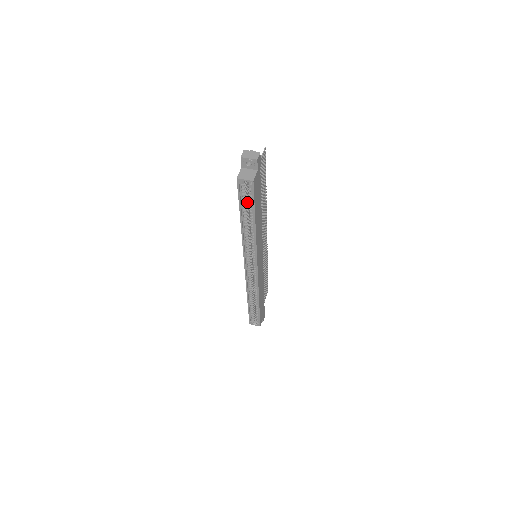
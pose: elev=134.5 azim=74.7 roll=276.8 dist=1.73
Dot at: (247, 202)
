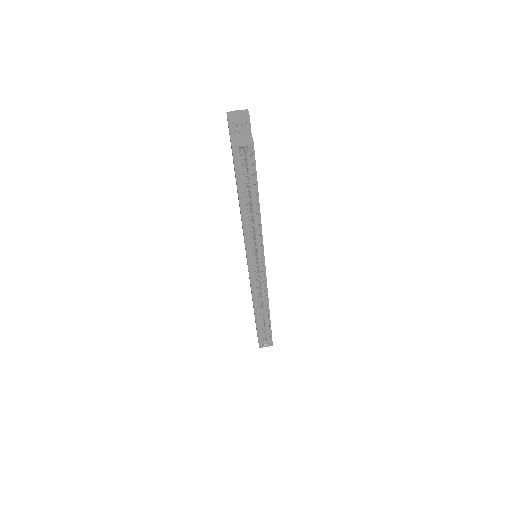
Dot at: occluded
